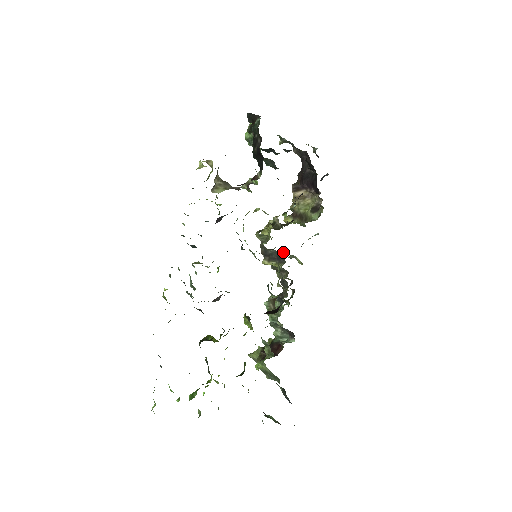
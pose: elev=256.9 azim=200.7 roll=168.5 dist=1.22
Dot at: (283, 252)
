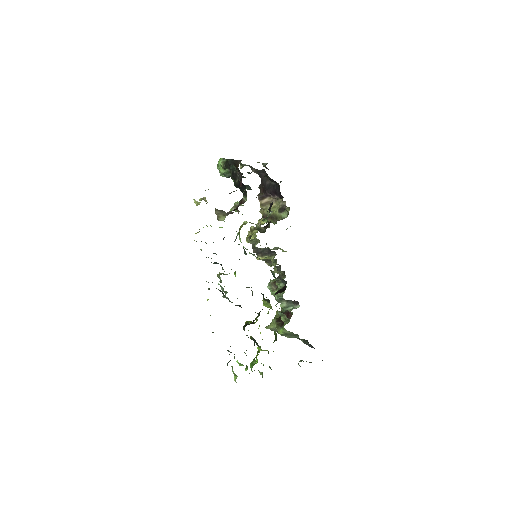
Dot at: (267, 247)
